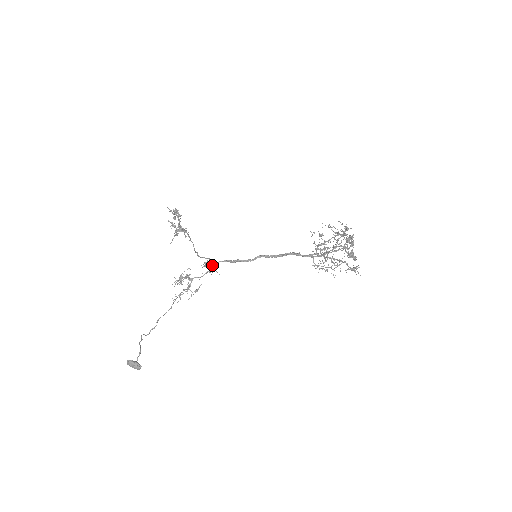
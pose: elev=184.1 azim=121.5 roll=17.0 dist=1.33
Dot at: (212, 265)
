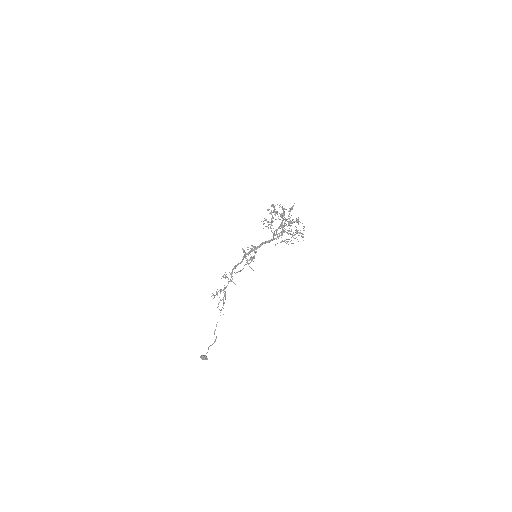
Dot at: (231, 276)
